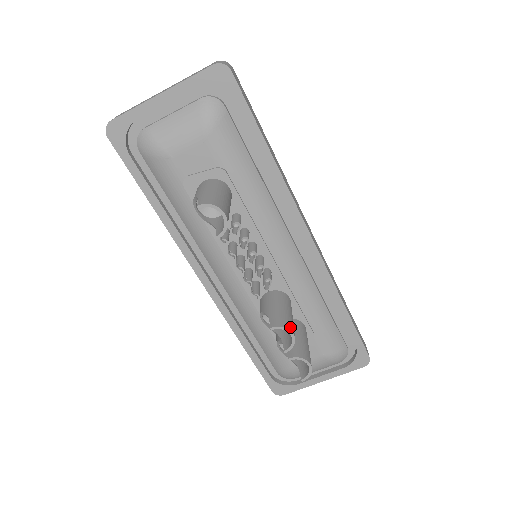
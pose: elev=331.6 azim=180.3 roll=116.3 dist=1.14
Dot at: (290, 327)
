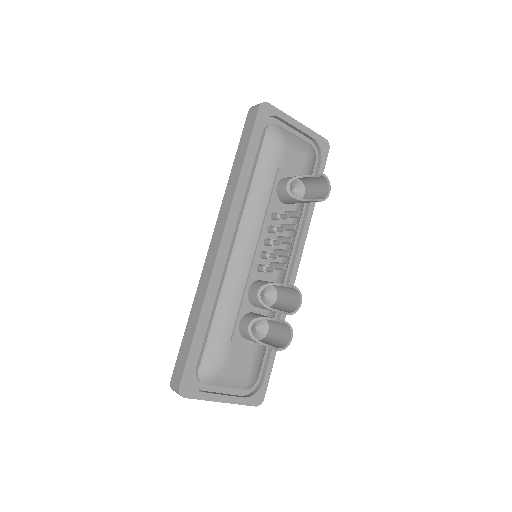
Dot at: (299, 298)
